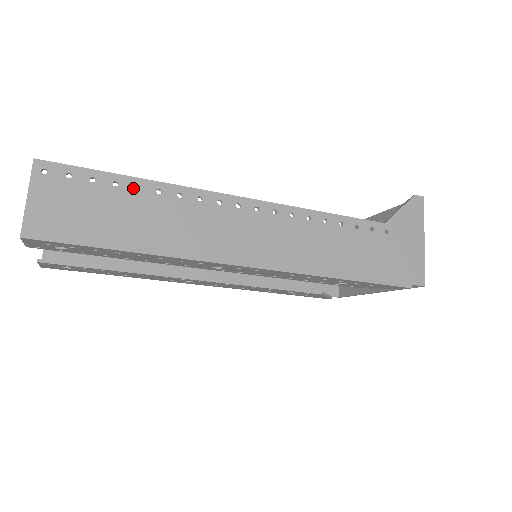
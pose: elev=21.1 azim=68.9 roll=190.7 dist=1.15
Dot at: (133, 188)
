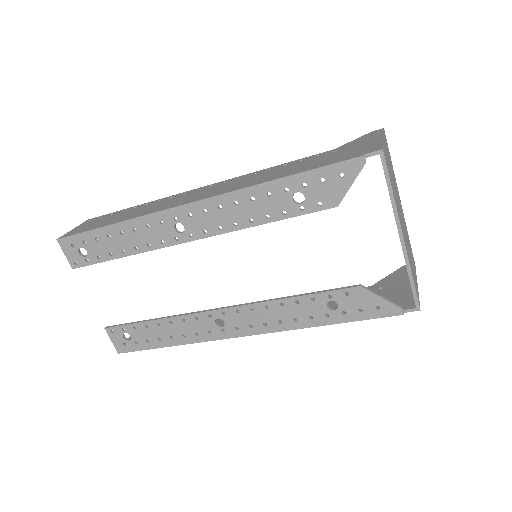
Dot at: (132, 209)
